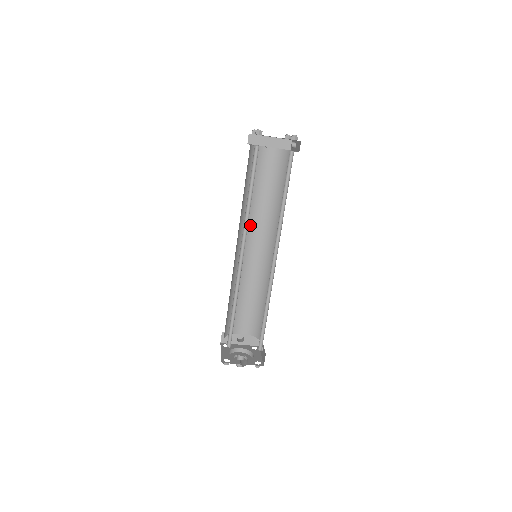
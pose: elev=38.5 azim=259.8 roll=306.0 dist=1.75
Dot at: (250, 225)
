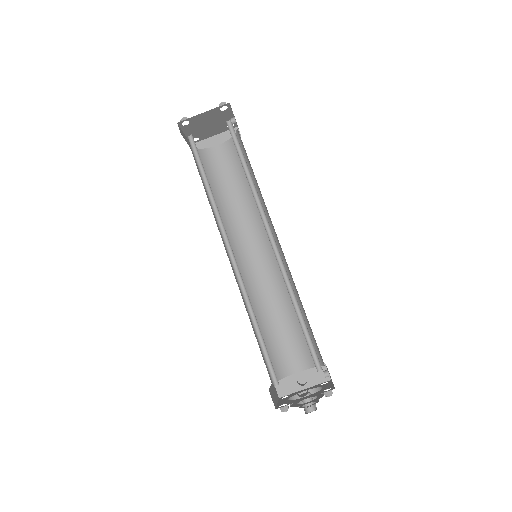
Dot at: (239, 233)
